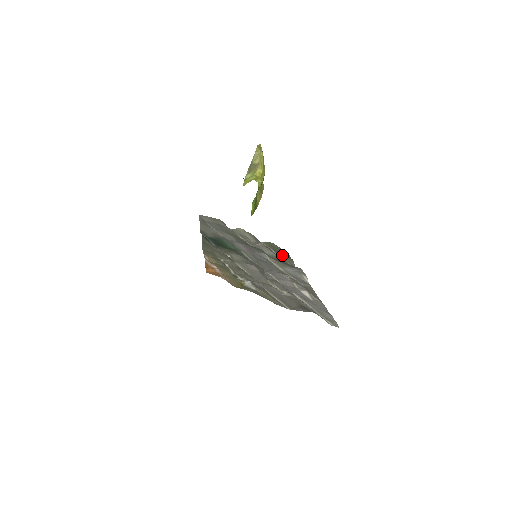
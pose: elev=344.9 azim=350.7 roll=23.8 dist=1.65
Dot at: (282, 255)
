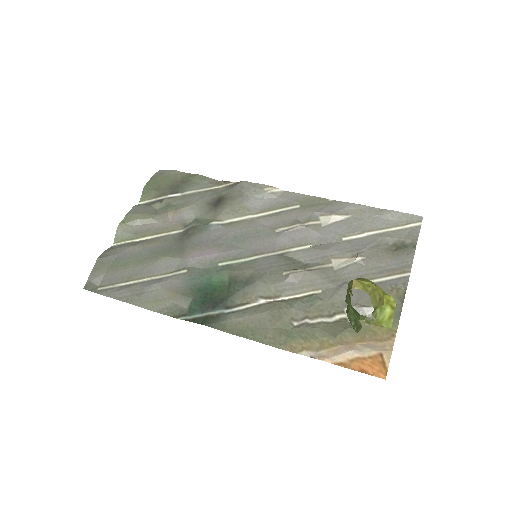
Dot at: (183, 185)
